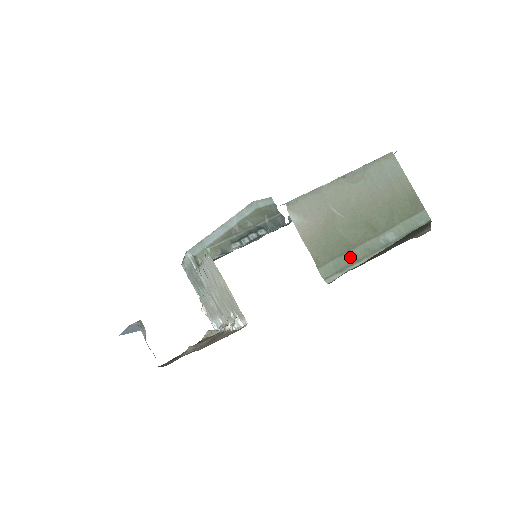
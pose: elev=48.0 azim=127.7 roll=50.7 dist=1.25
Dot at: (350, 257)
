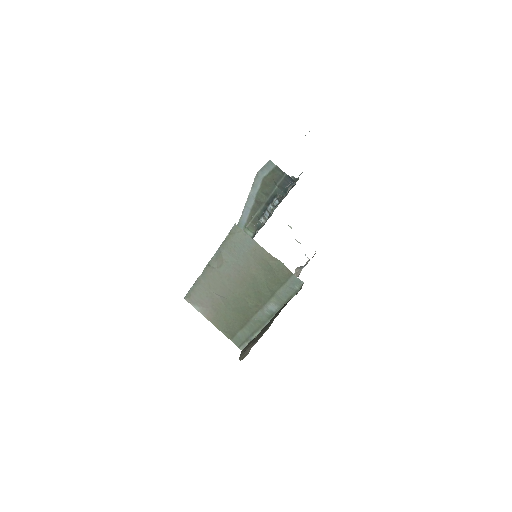
Dot at: (249, 329)
